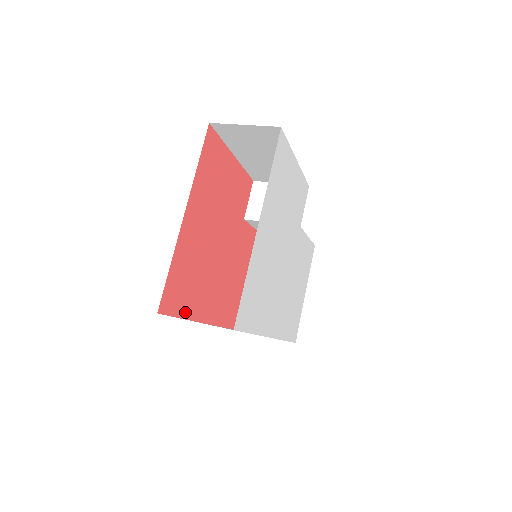
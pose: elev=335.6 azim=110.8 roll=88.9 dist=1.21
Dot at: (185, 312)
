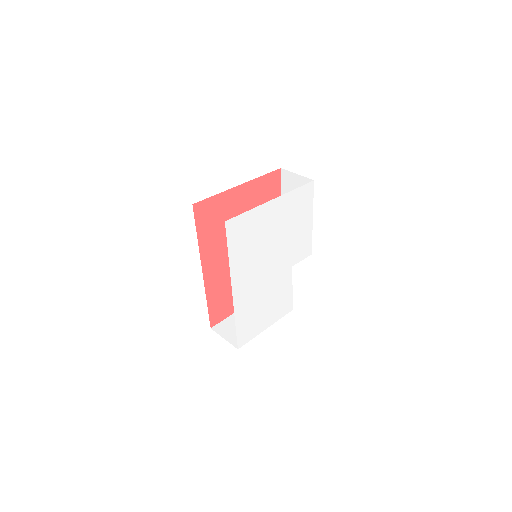
Dot at: (200, 233)
